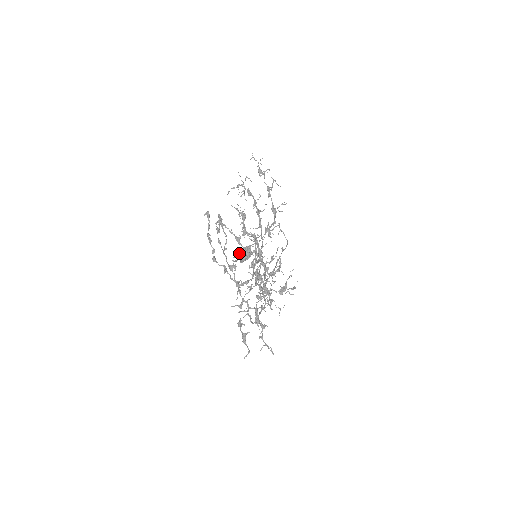
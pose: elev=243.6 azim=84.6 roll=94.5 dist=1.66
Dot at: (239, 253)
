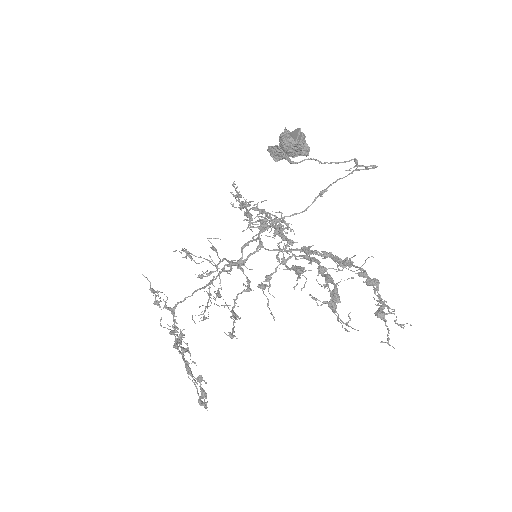
Dot at: (281, 151)
